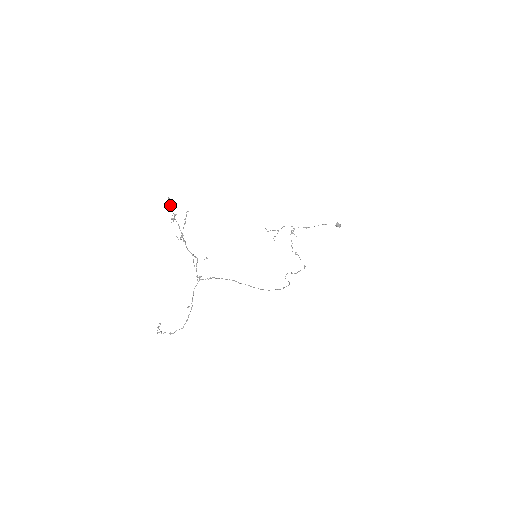
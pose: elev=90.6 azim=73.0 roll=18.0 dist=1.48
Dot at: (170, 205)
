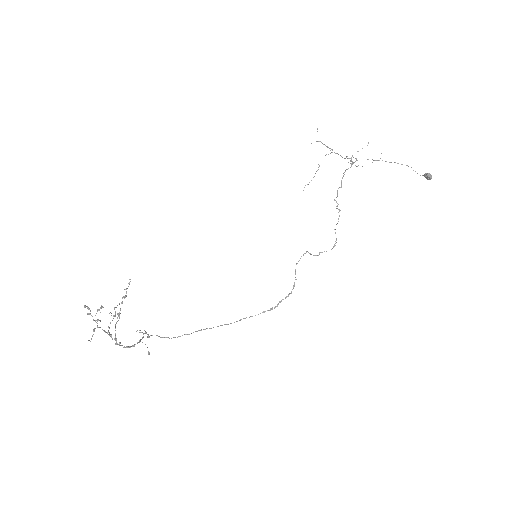
Dot at: occluded
